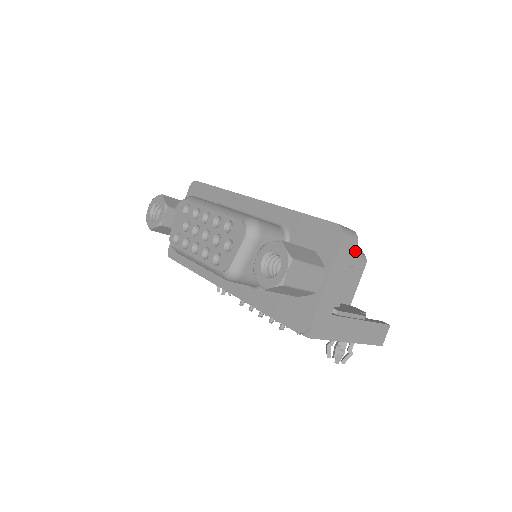
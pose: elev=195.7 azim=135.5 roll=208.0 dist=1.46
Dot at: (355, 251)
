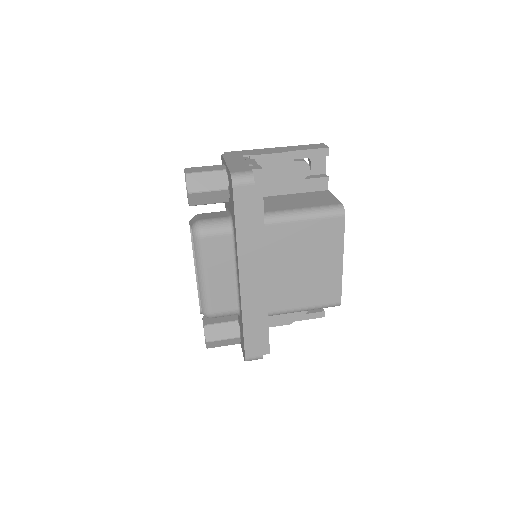
Dot at: occluded
